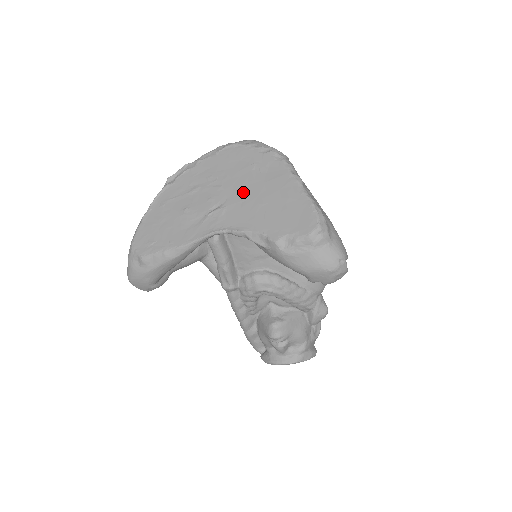
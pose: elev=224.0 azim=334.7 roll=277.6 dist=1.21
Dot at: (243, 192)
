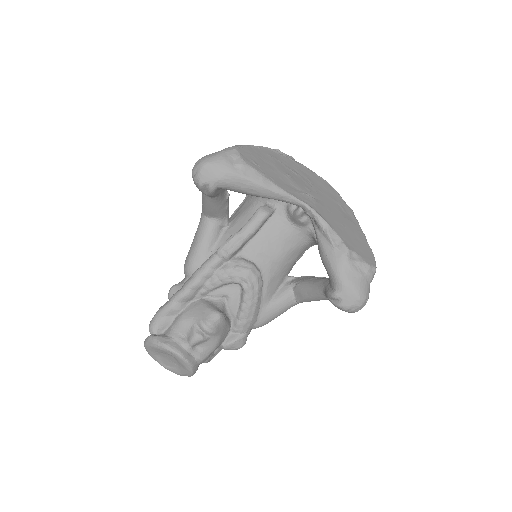
Dot at: (330, 207)
